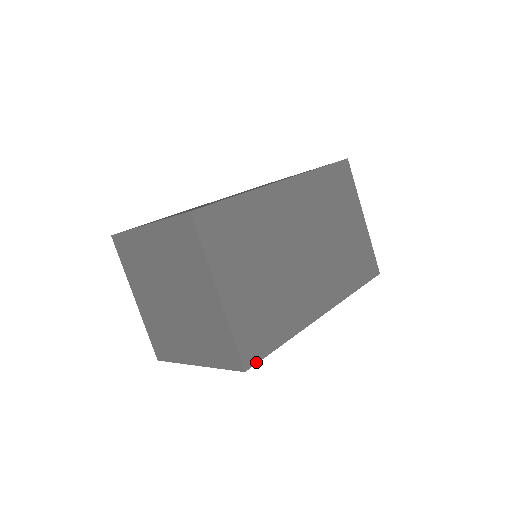
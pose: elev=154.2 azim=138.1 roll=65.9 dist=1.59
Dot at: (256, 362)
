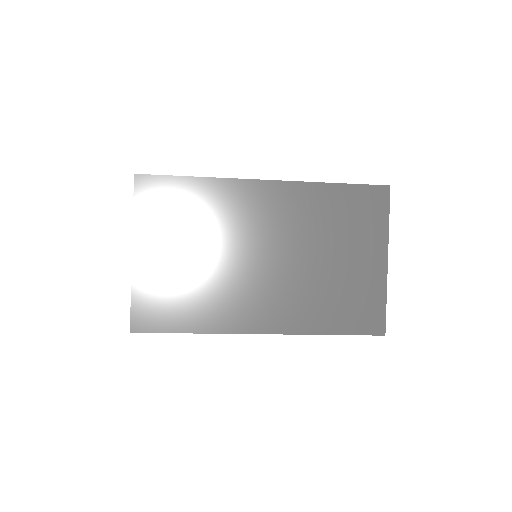
Dot at: (147, 331)
